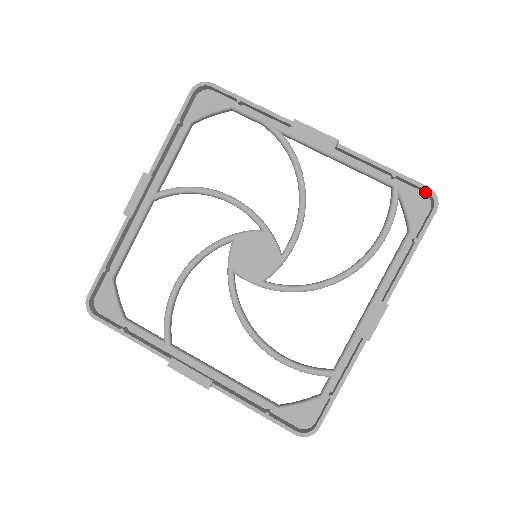
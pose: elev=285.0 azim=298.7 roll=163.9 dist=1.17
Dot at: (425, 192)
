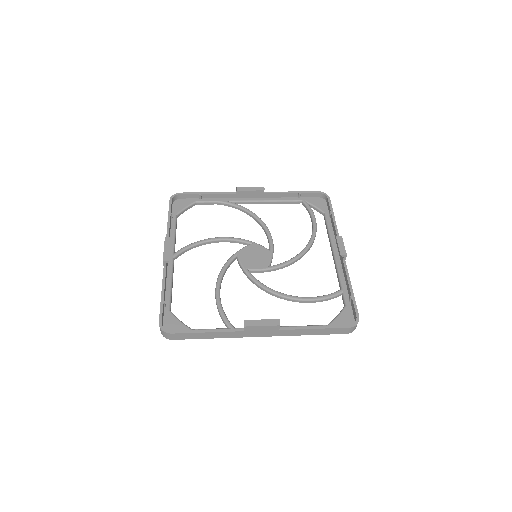
Dot at: (318, 196)
